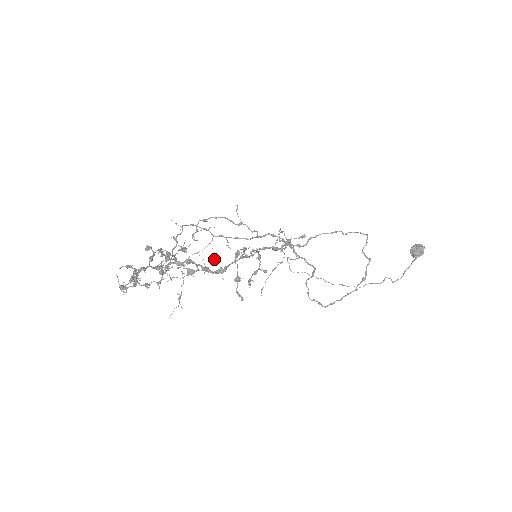
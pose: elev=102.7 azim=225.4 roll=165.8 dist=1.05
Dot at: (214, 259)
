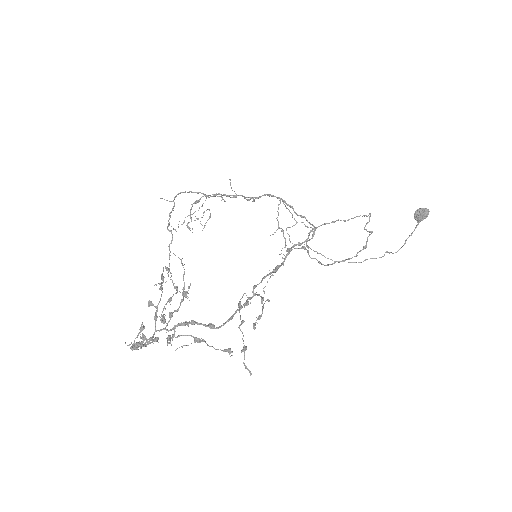
Dot at: (210, 217)
